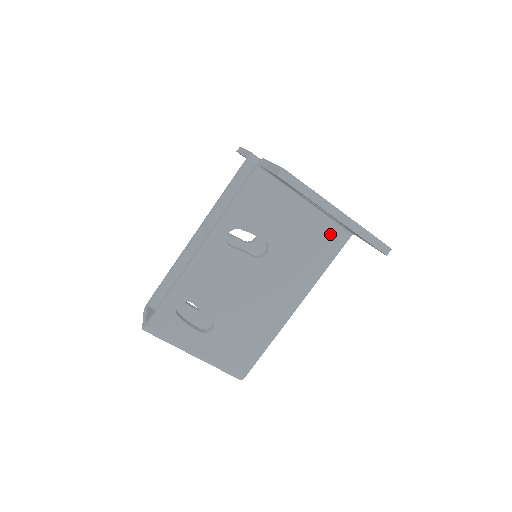
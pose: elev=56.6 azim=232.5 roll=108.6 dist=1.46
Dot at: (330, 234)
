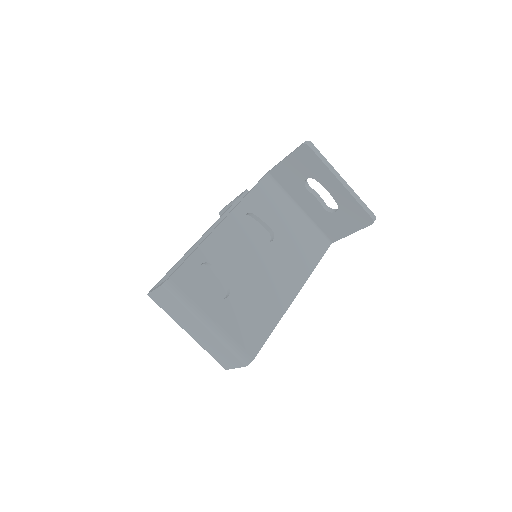
Dot at: (316, 239)
